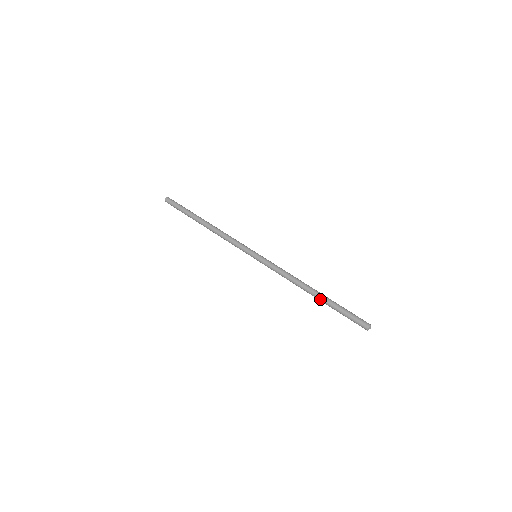
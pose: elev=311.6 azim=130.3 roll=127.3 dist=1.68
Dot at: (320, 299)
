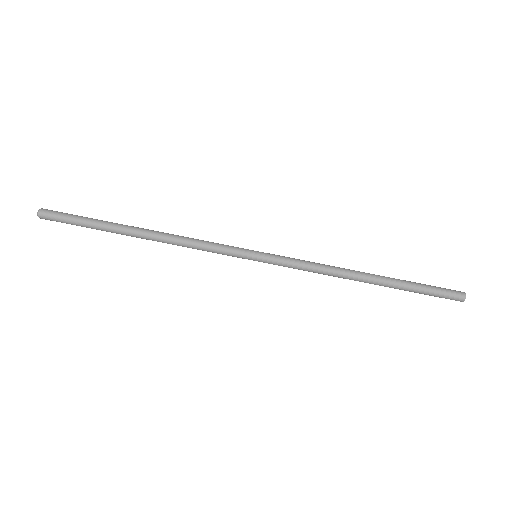
Dot at: occluded
